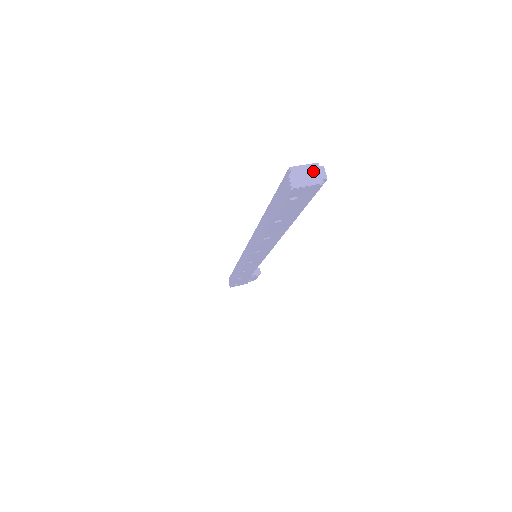
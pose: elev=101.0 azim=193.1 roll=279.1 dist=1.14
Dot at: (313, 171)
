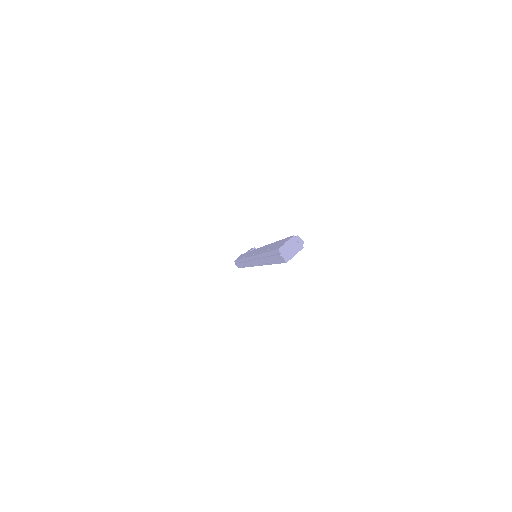
Dot at: (294, 243)
